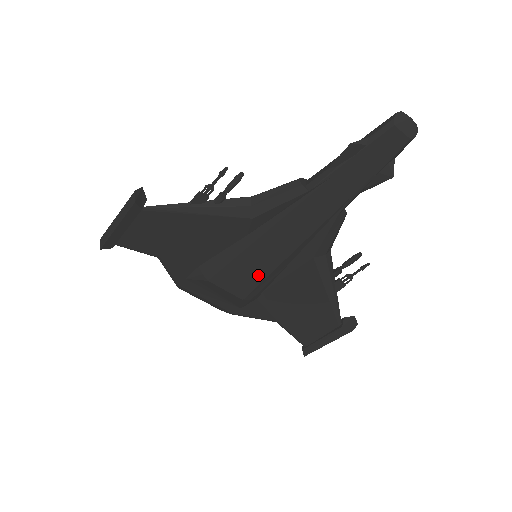
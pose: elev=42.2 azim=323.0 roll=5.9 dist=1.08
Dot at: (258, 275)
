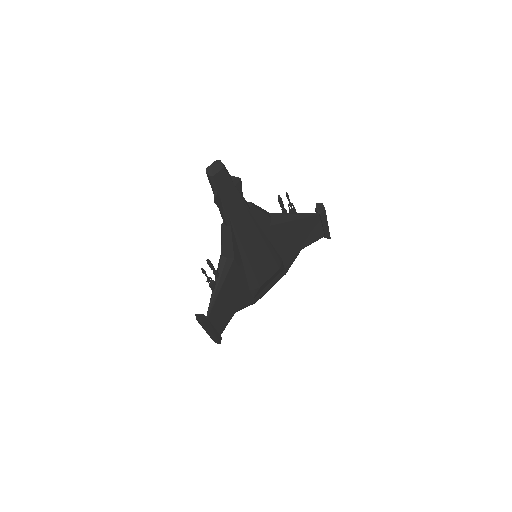
Dot at: (268, 258)
